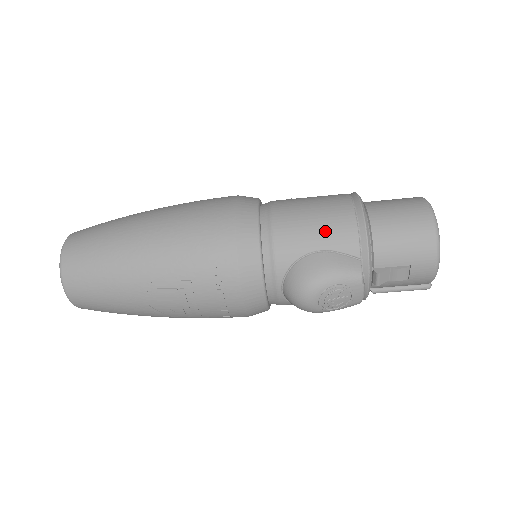
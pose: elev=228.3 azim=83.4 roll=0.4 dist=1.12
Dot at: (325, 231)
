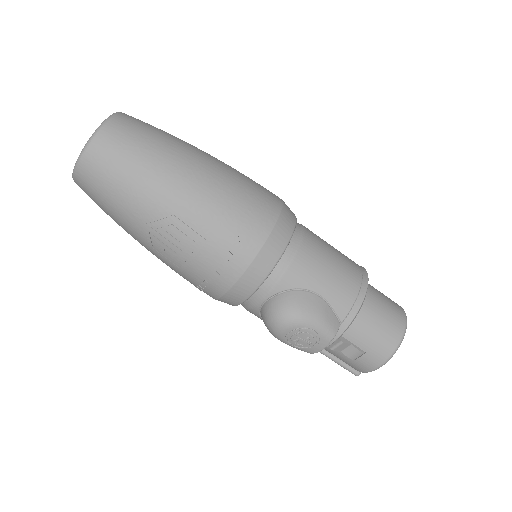
Dot at: (333, 283)
